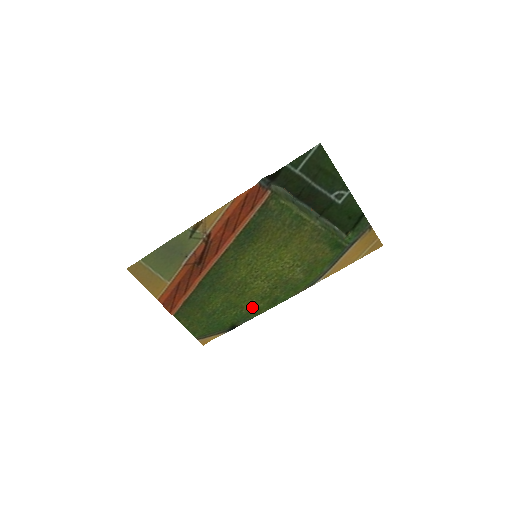
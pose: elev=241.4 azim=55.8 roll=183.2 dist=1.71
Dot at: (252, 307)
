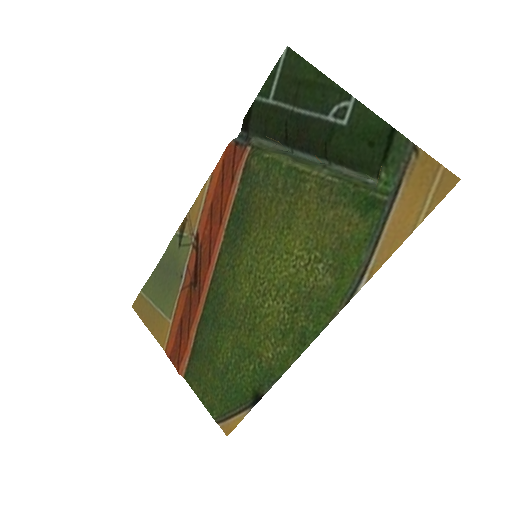
Dot at: (273, 354)
